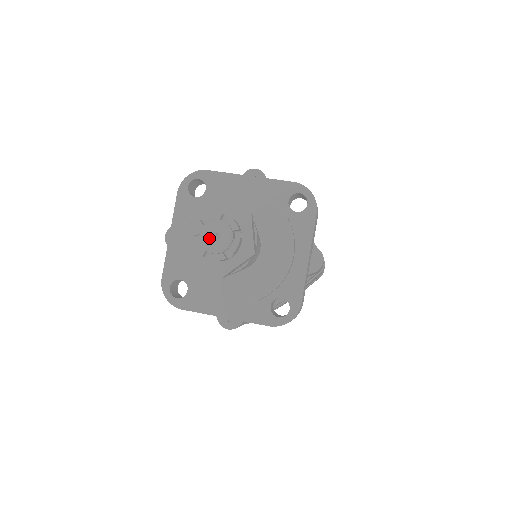
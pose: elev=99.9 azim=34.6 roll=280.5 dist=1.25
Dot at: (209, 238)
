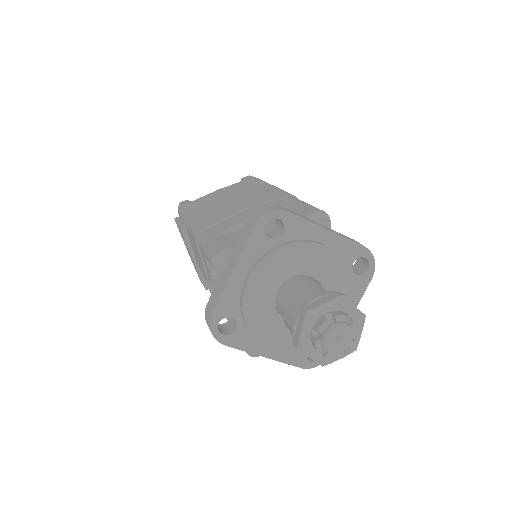
Dot at: (333, 340)
